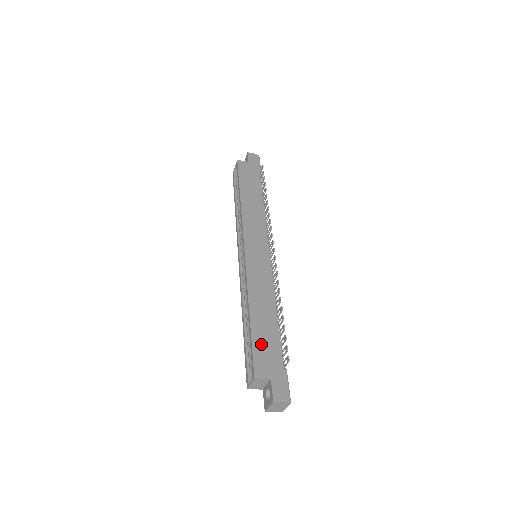
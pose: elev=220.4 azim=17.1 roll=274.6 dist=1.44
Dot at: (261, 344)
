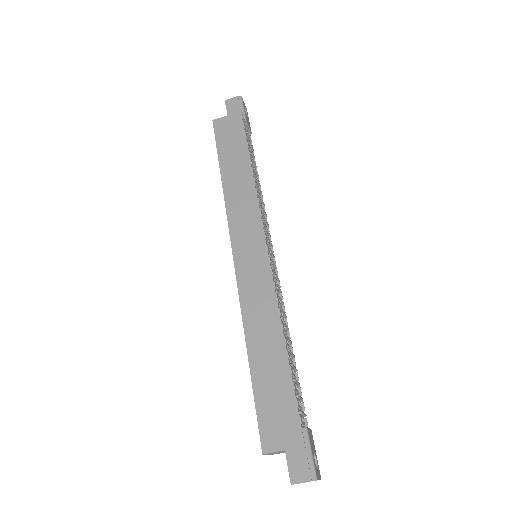
Dot at: (267, 399)
